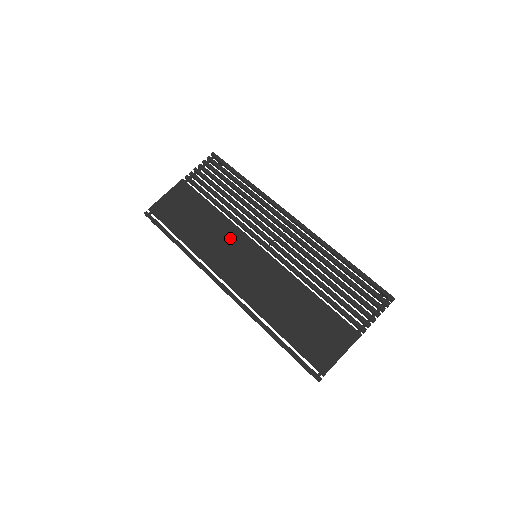
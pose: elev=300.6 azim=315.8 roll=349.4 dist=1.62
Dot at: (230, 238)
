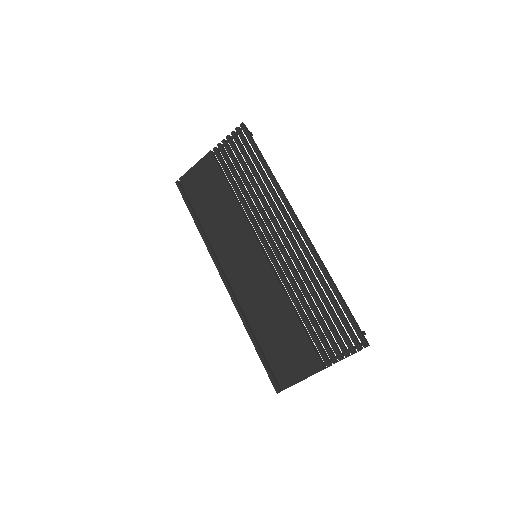
Dot at: (238, 230)
